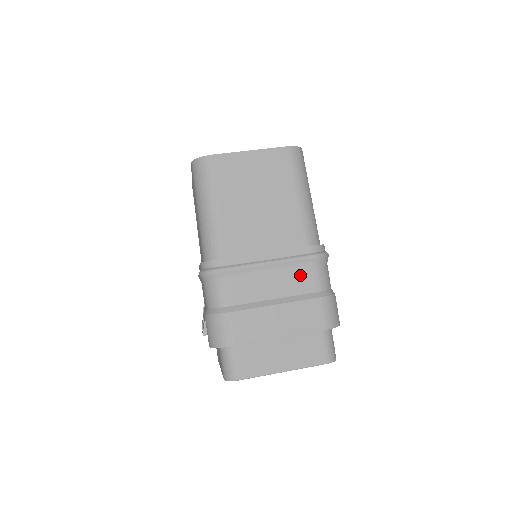
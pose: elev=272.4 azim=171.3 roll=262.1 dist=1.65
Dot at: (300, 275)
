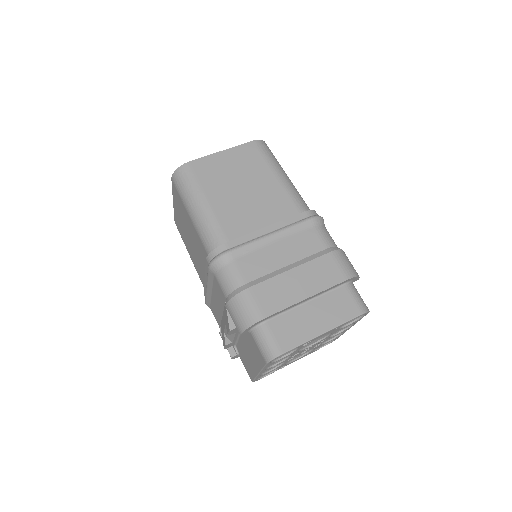
Dot at: (304, 238)
